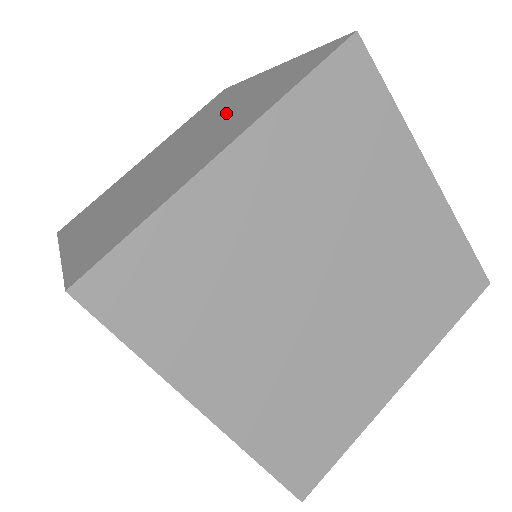
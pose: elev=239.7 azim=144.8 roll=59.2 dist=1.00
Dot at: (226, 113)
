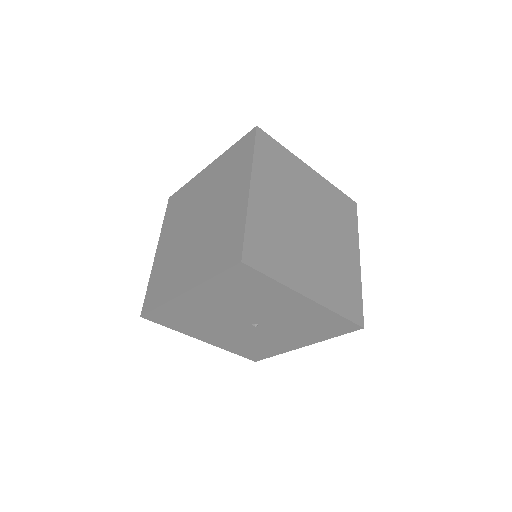
Dot at: (211, 191)
